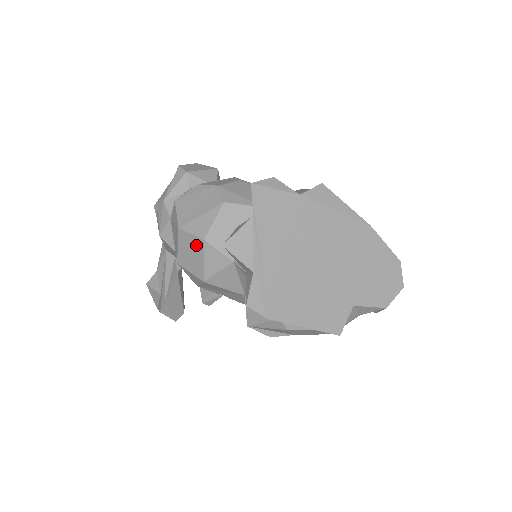
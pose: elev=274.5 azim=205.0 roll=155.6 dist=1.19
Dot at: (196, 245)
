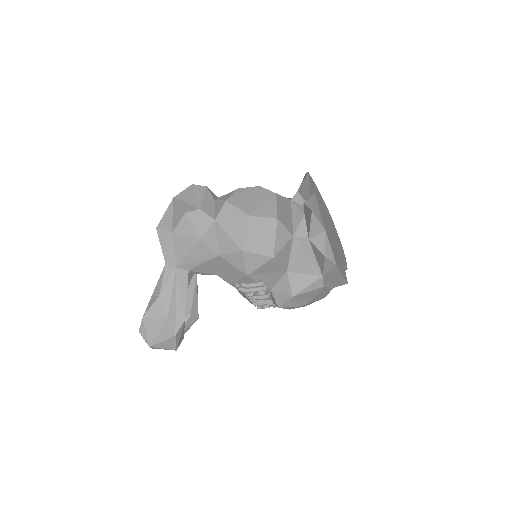
Dot at: (268, 226)
